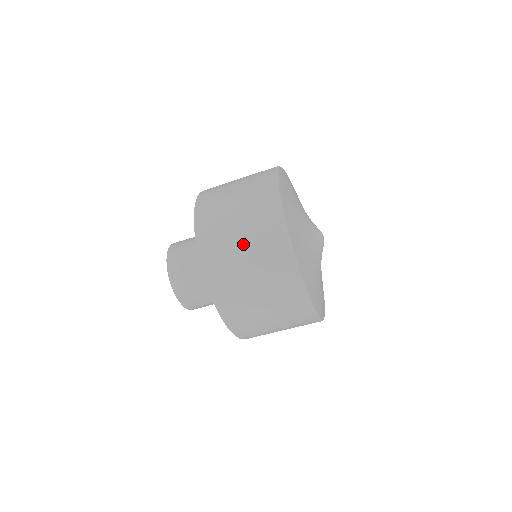
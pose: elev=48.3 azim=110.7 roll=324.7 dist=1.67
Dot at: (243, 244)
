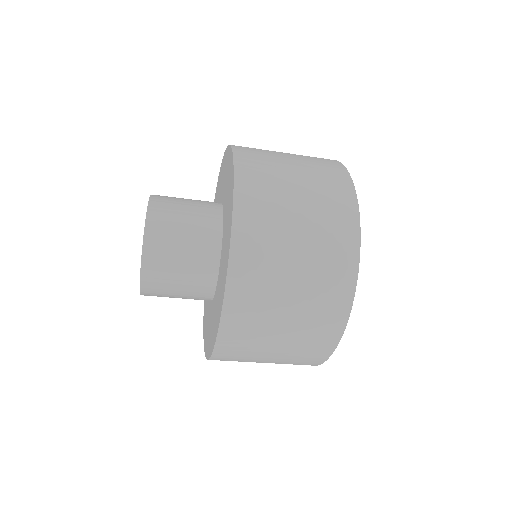
Dot at: (286, 327)
